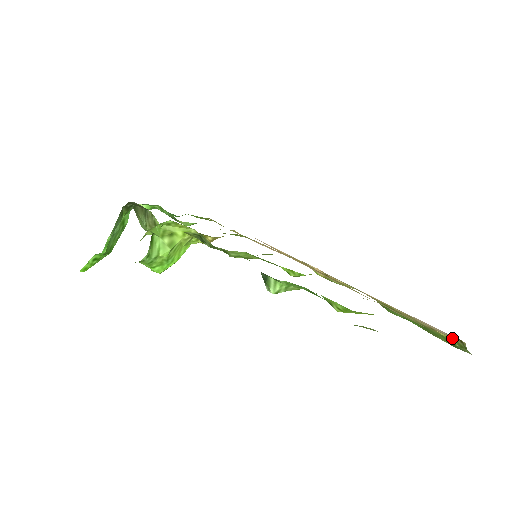
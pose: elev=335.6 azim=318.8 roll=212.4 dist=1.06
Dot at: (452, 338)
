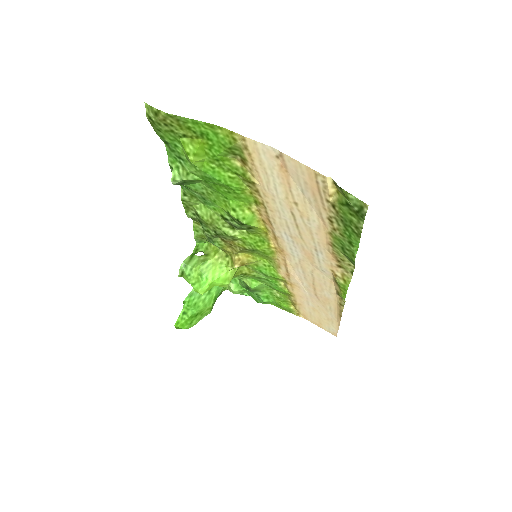
Dot at: (326, 185)
